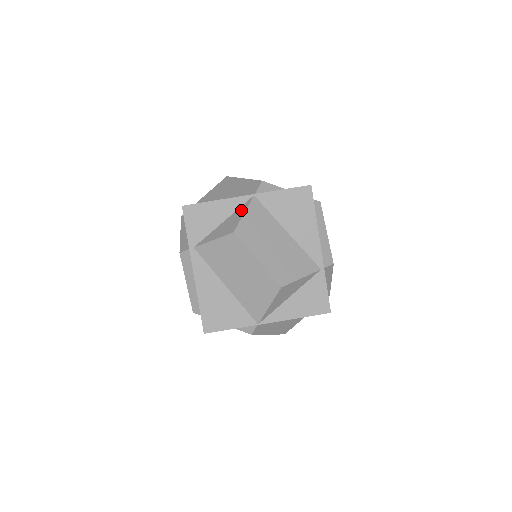
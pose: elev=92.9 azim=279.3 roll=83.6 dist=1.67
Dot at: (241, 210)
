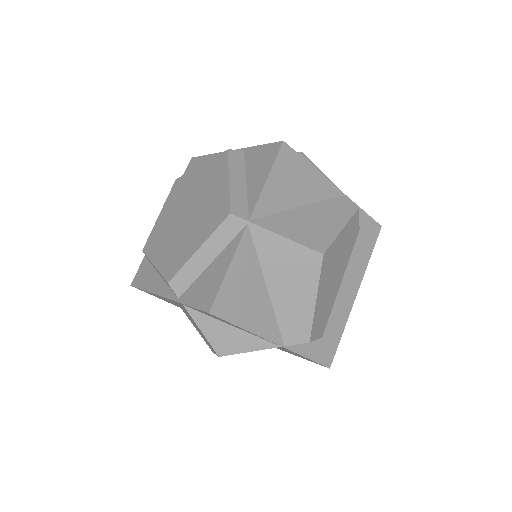
Dot at: (255, 344)
